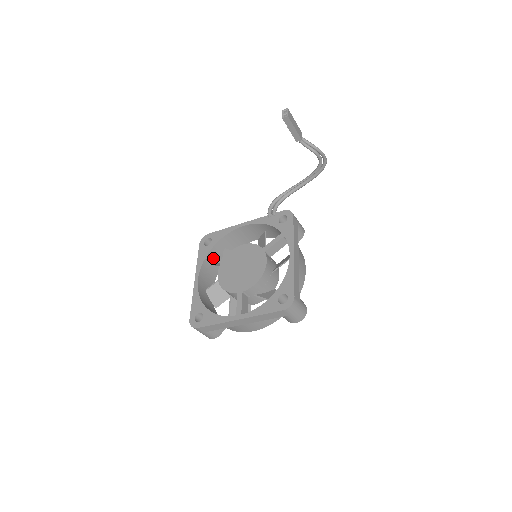
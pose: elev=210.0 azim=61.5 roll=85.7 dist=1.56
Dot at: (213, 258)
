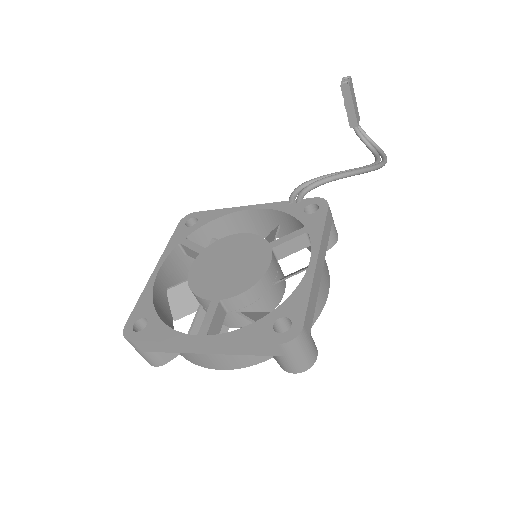
Dot at: (191, 244)
